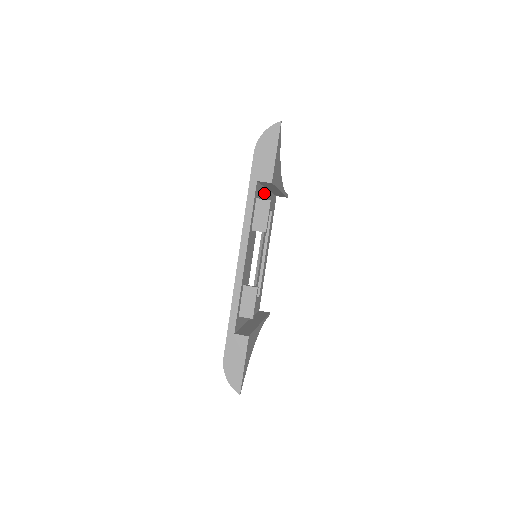
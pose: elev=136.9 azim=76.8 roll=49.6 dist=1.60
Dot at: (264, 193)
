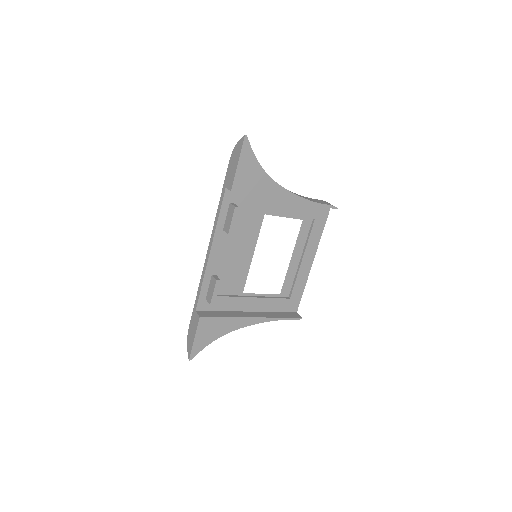
Dot at: (265, 200)
